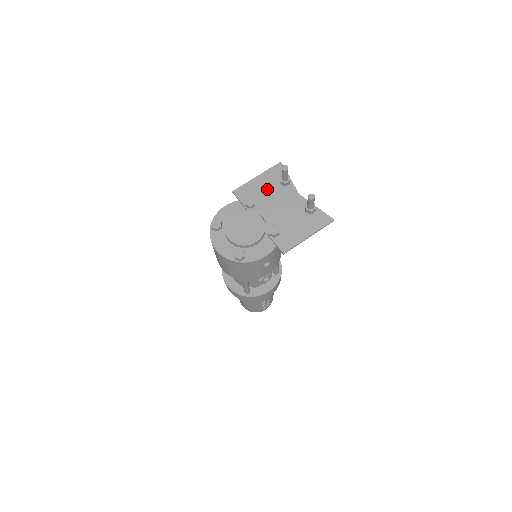
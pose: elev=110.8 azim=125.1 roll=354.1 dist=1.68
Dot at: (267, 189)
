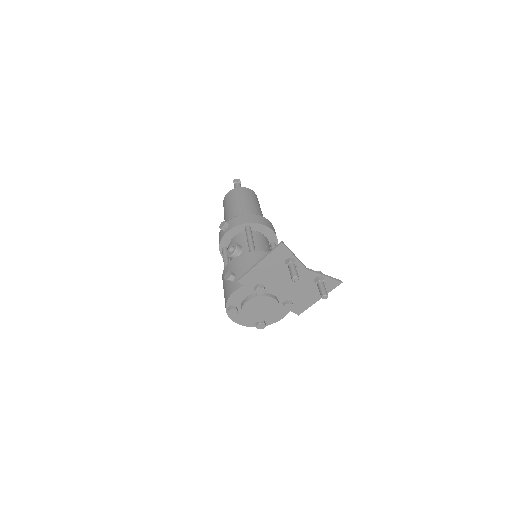
Dot at: (273, 272)
